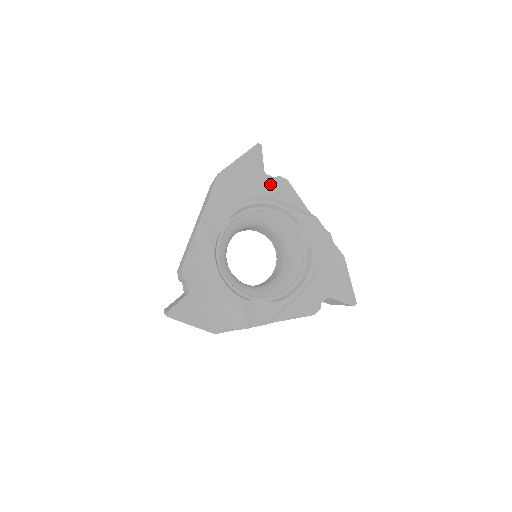
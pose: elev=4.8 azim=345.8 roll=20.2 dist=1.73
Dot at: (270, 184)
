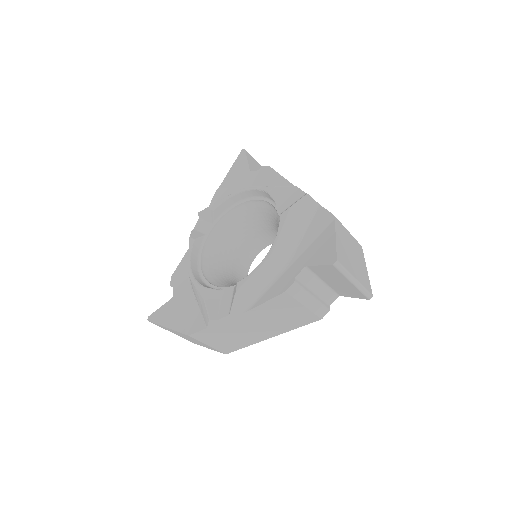
Dot at: (256, 178)
